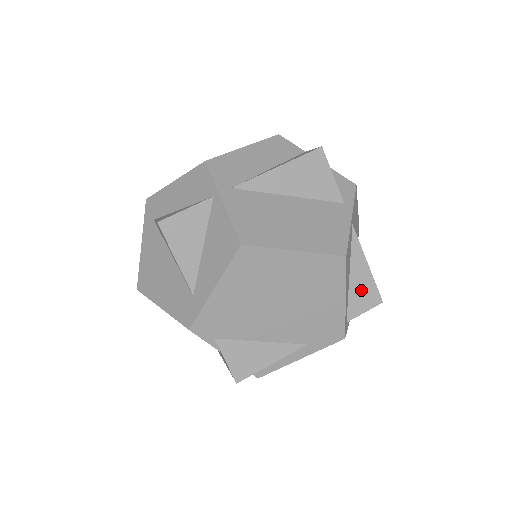
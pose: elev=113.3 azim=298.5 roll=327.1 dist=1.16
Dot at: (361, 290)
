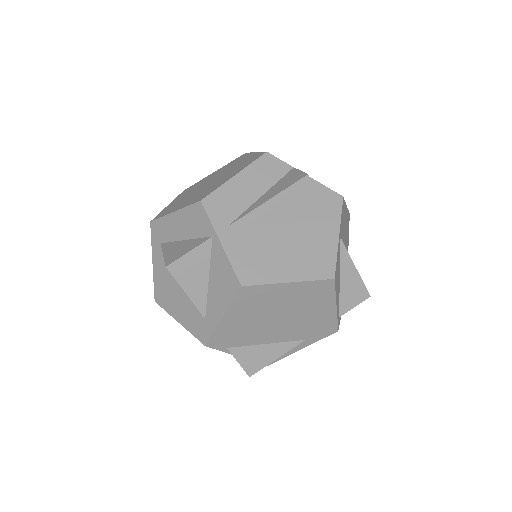
Dot at: (351, 290)
